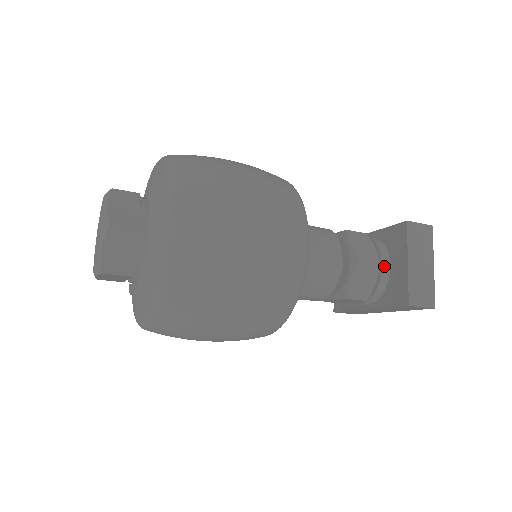
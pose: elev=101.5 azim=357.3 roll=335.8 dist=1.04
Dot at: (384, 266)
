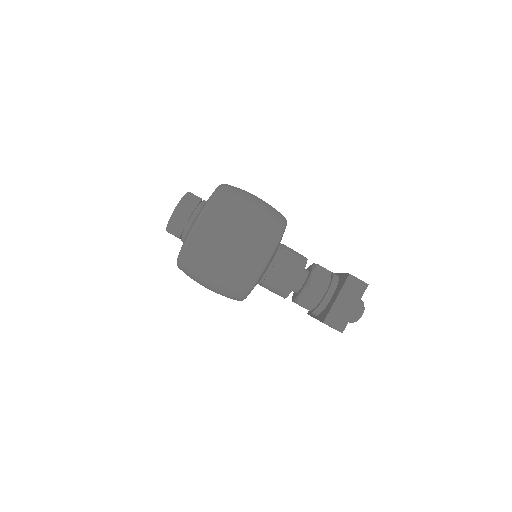
Dot at: (328, 295)
